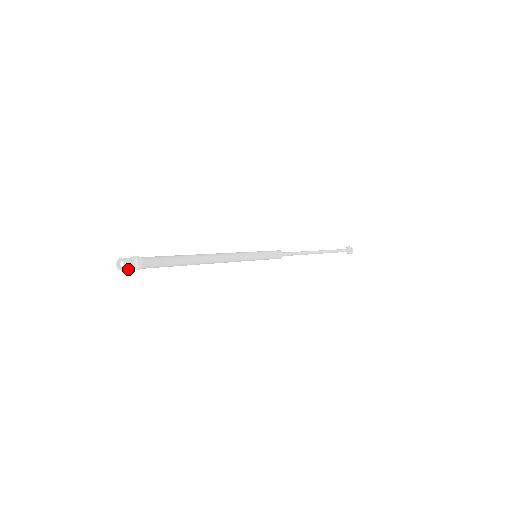
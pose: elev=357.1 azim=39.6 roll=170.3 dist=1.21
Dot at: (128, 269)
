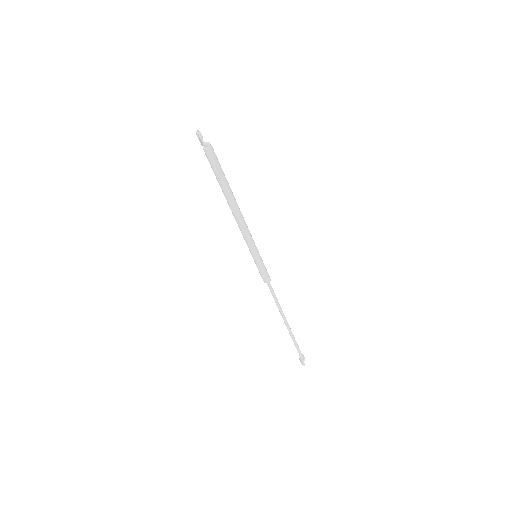
Dot at: (203, 141)
